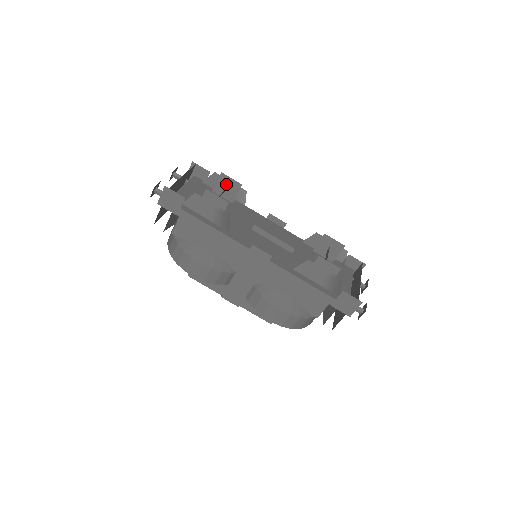
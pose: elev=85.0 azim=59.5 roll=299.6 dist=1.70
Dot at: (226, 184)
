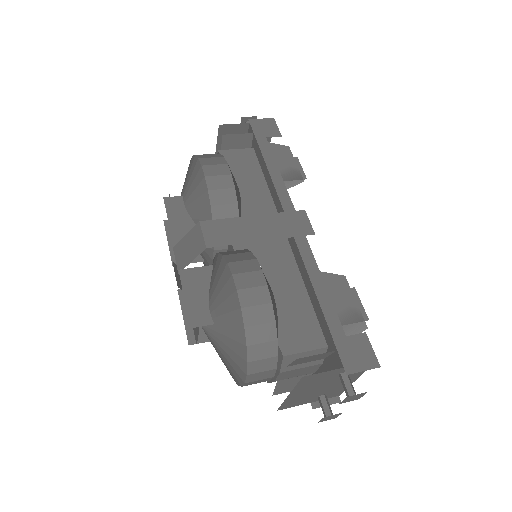
Dot at: occluded
